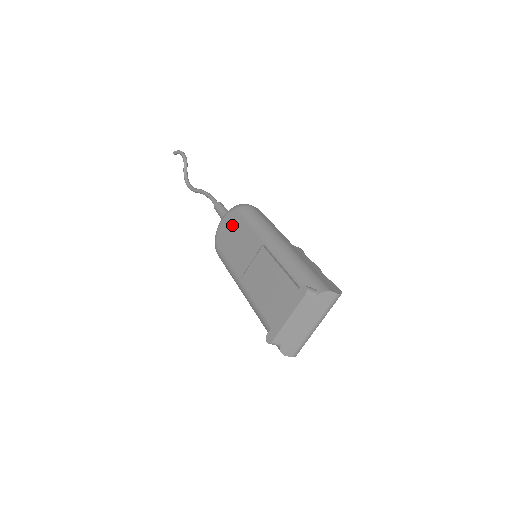
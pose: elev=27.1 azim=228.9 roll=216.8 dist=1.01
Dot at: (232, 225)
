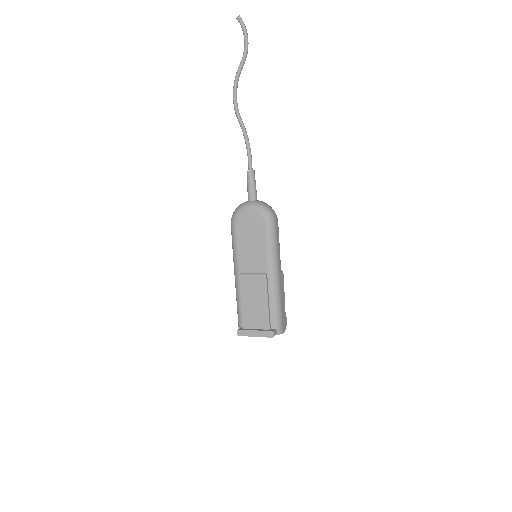
Dot at: (255, 226)
